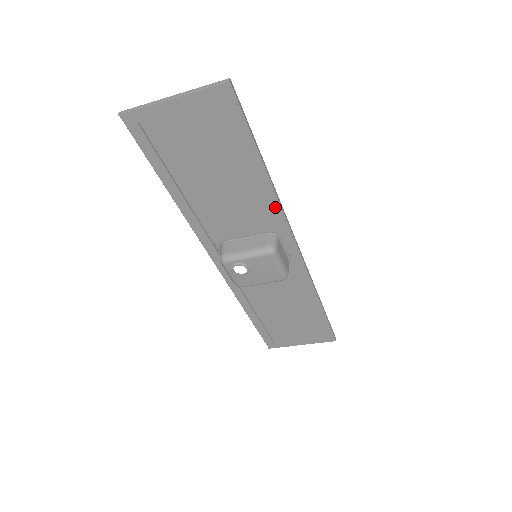
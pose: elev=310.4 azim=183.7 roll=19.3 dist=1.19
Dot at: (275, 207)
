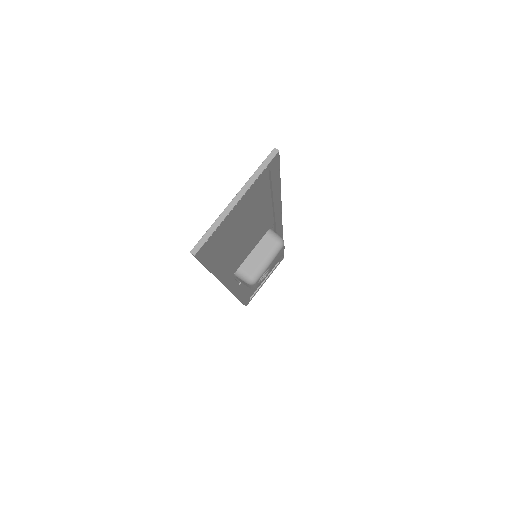
Dot at: (278, 211)
